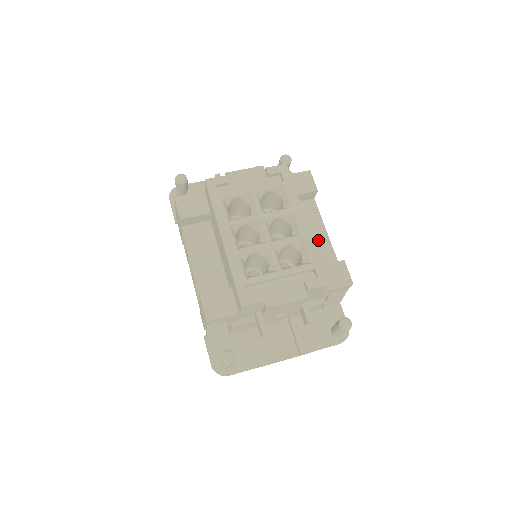
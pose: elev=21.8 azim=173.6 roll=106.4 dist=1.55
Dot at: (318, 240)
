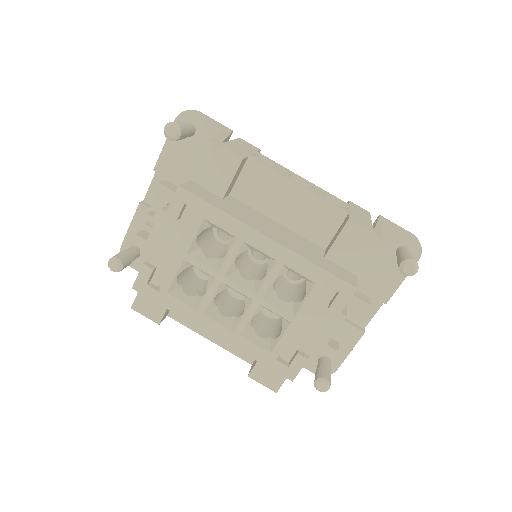
Dot at: (299, 206)
